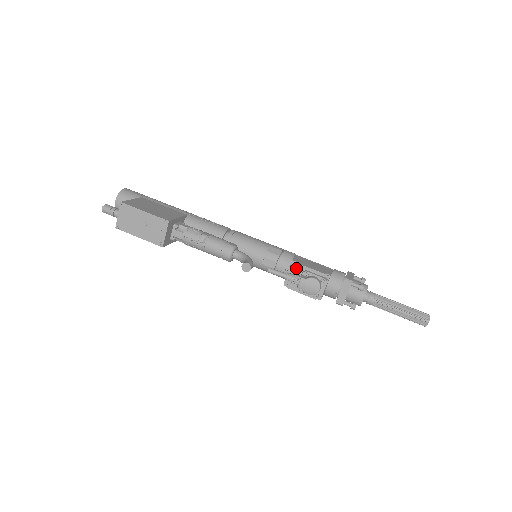
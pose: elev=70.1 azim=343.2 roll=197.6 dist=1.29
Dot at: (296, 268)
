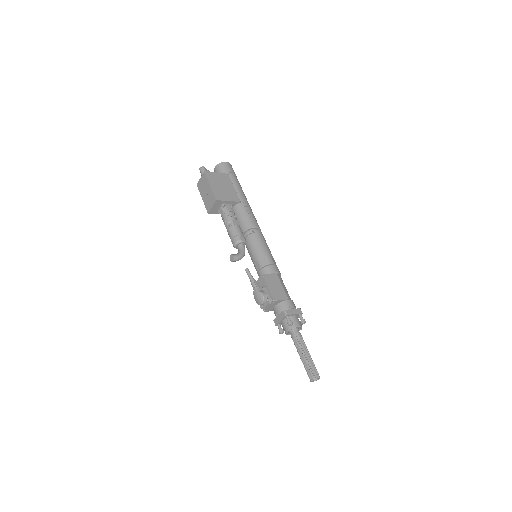
Dot at: (262, 280)
